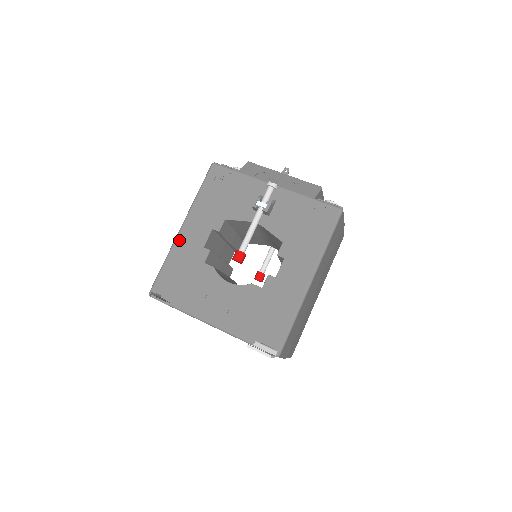
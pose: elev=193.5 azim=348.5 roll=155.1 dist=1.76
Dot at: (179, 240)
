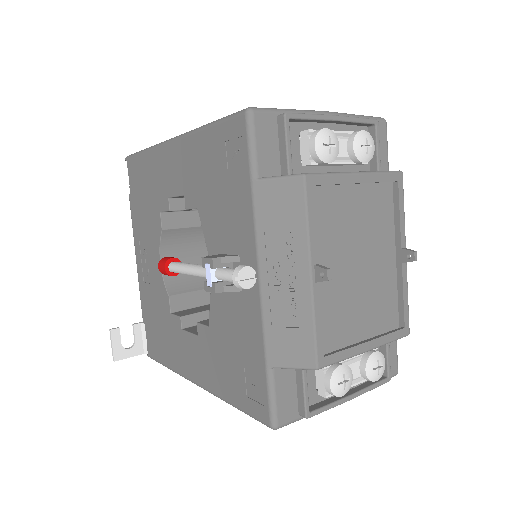
Dot at: (161, 151)
